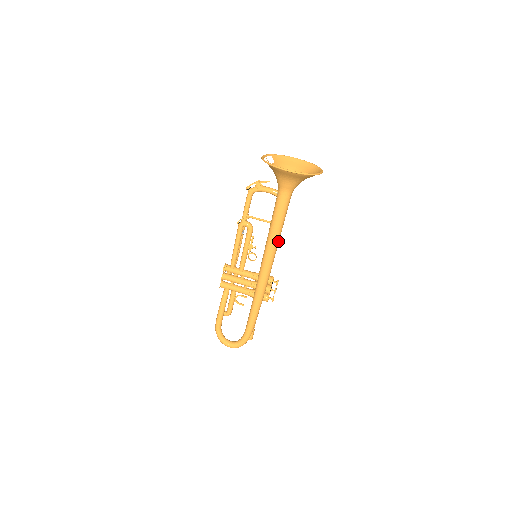
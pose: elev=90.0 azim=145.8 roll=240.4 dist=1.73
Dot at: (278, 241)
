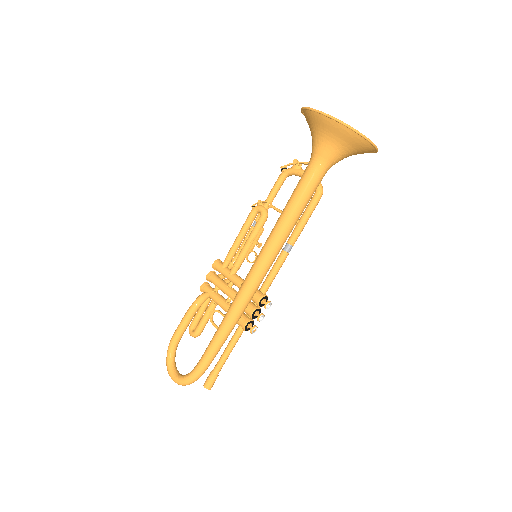
Dot at: (286, 233)
